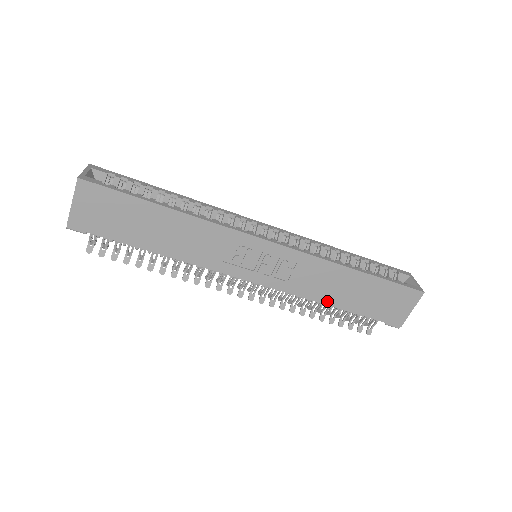
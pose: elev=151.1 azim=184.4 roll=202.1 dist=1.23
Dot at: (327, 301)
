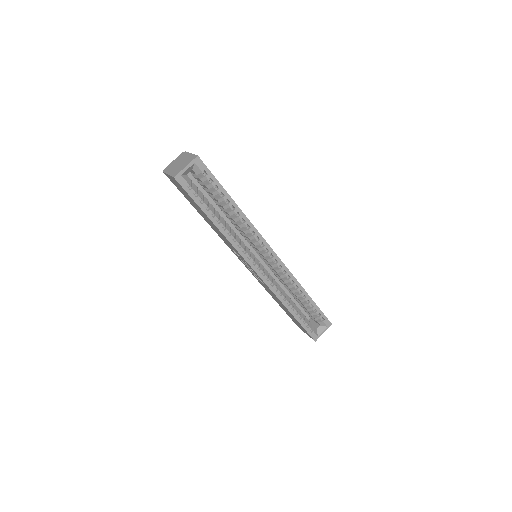
Dot at: (272, 296)
